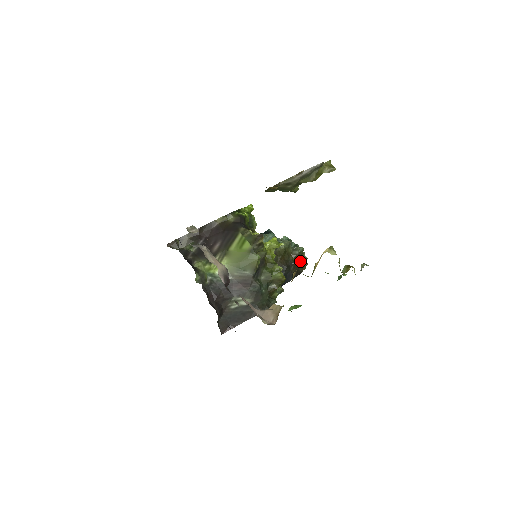
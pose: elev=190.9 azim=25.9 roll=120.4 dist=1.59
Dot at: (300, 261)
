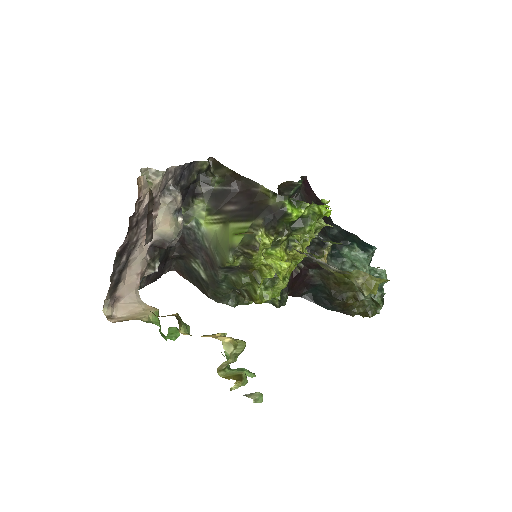
Dot at: (366, 306)
